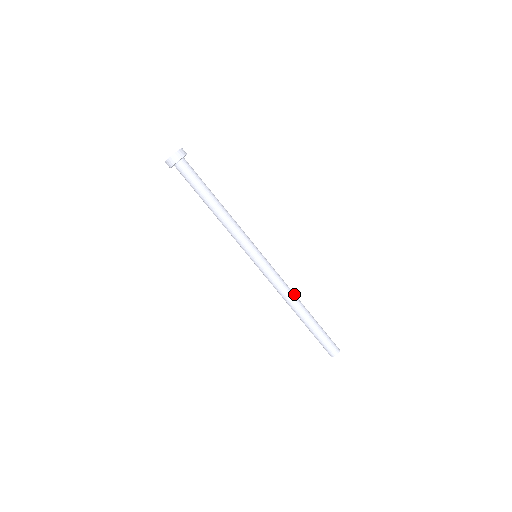
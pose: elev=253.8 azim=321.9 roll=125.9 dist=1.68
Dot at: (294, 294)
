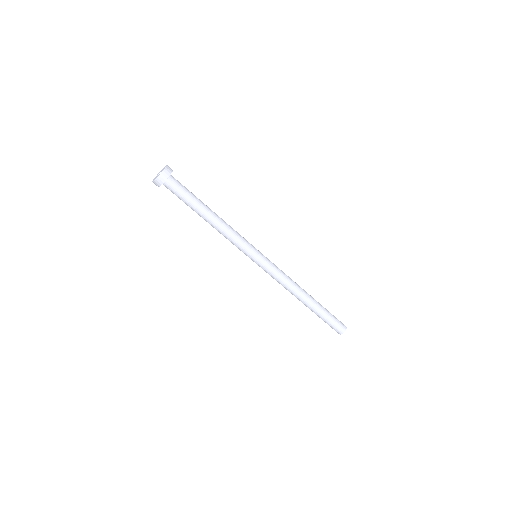
Dot at: (295, 289)
